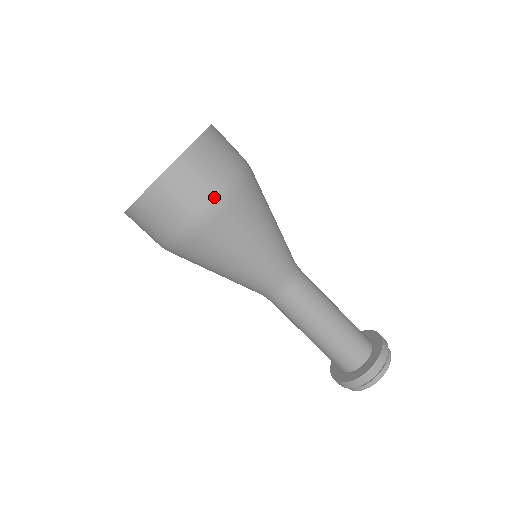
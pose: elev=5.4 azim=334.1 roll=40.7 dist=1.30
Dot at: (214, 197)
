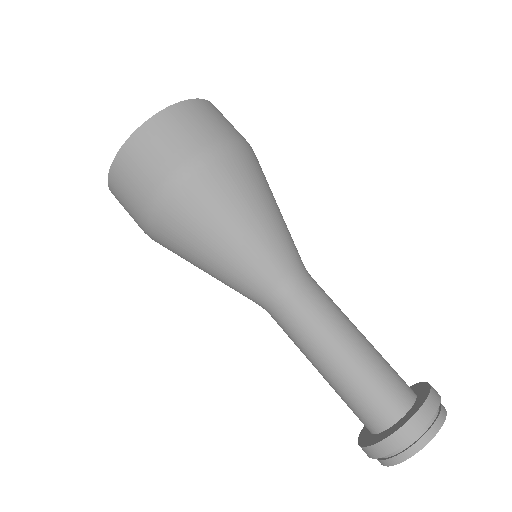
Dot at: (159, 185)
